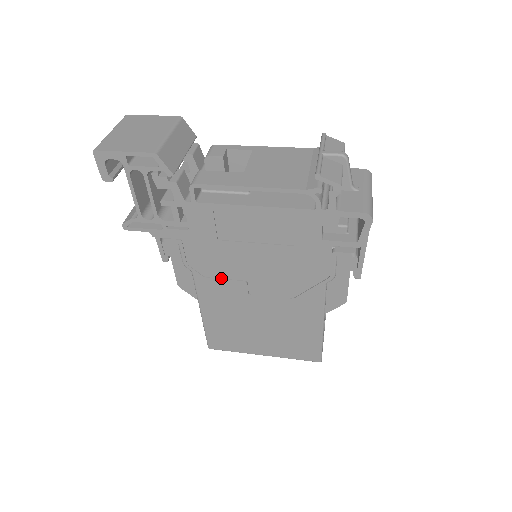
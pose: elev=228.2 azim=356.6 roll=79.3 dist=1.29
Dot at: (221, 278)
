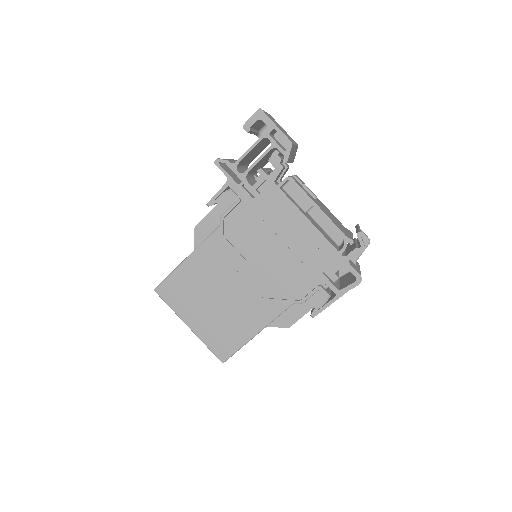
Dot at: (233, 246)
